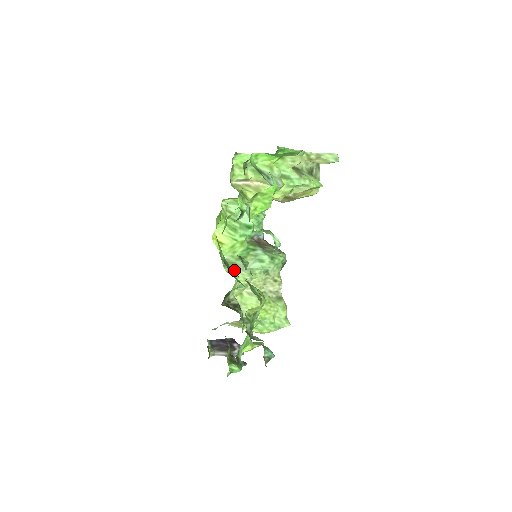
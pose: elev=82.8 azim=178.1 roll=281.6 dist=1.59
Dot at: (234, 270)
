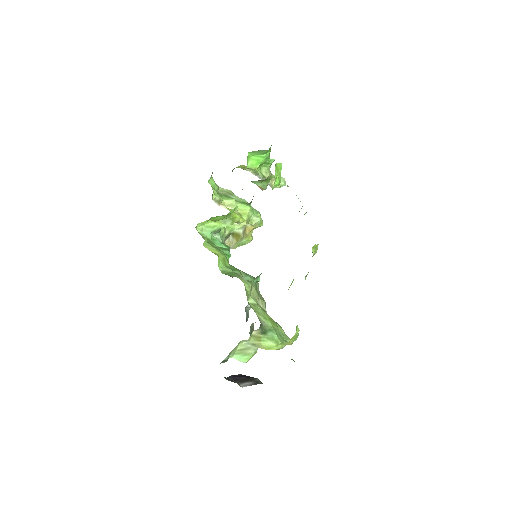
Dot at: (237, 276)
